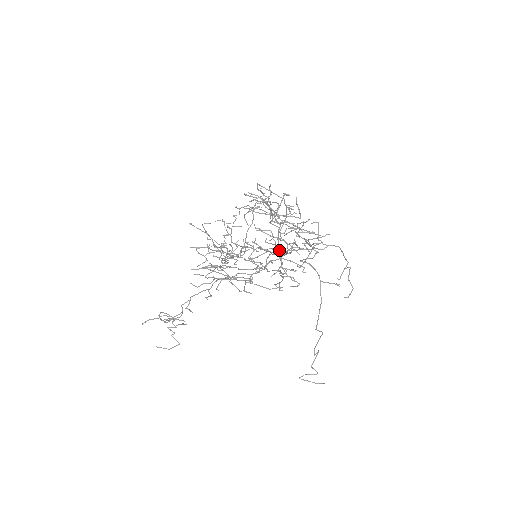
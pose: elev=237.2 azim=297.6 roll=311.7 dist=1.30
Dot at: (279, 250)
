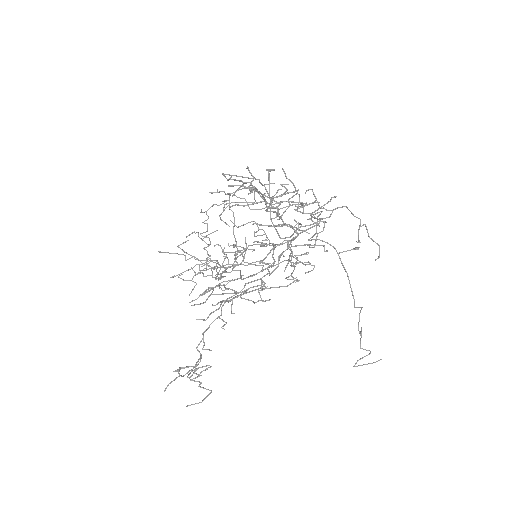
Dot at: (281, 238)
